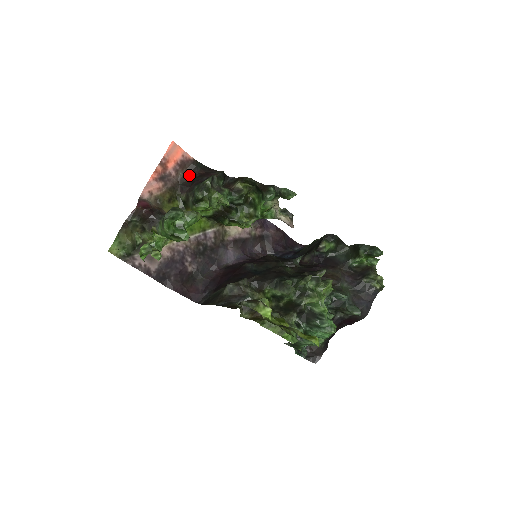
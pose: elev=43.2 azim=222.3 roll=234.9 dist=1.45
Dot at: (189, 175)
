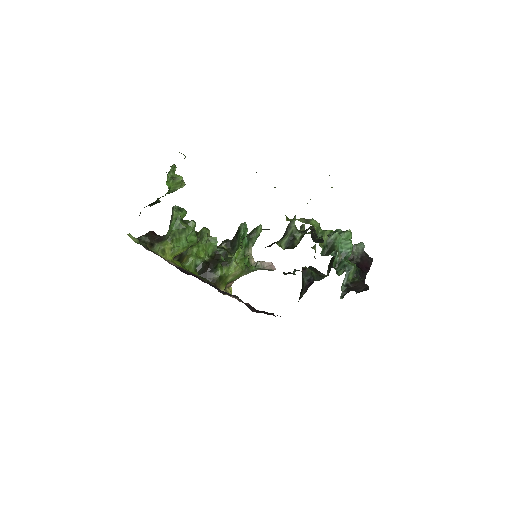
Dot at: occluded
